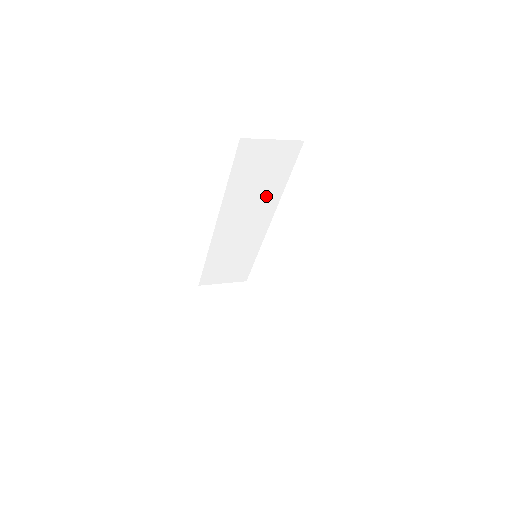
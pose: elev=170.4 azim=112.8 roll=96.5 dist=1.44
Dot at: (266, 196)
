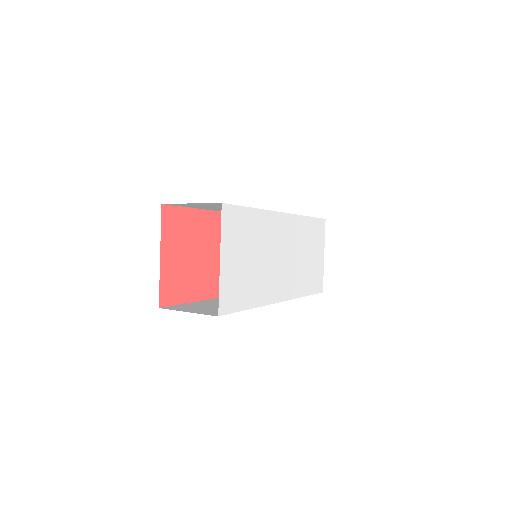
Dot at: occluded
